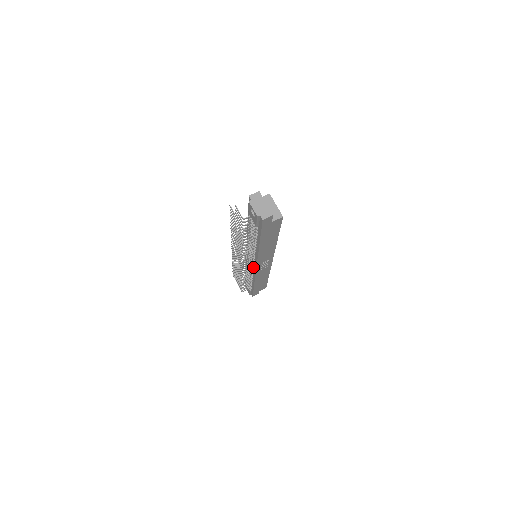
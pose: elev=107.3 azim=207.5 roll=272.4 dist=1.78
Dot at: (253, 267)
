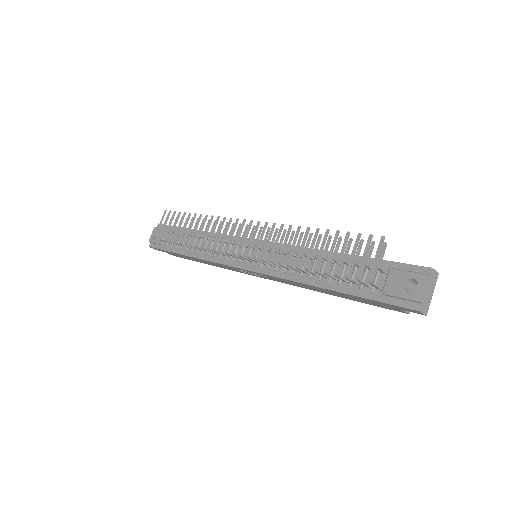
Dot at: (239, 261)
